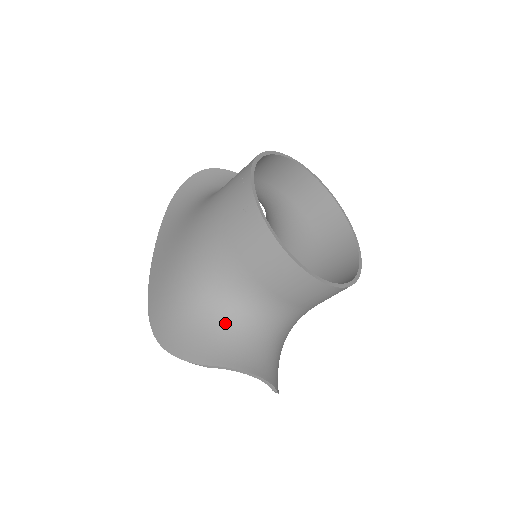
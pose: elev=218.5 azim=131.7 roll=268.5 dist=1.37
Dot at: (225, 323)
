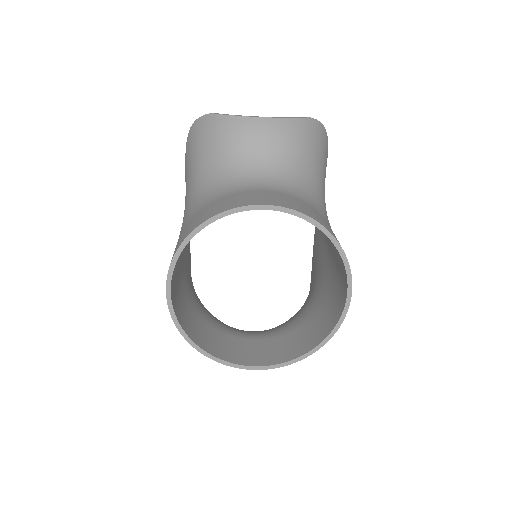
Dot at: occluded
